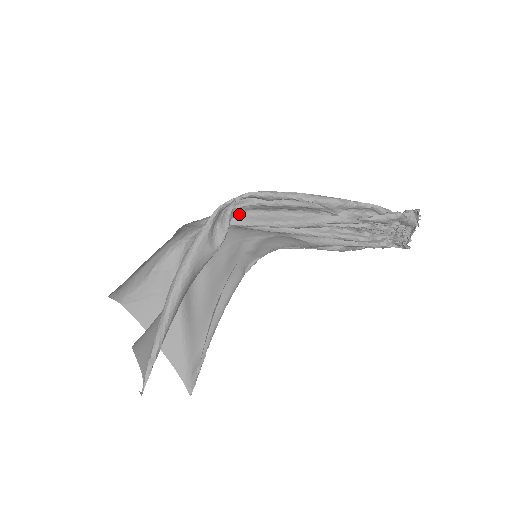
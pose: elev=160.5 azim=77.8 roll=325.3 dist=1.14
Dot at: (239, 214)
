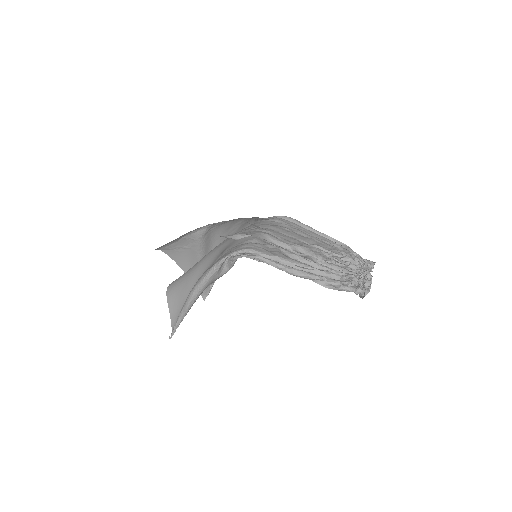
Dot at: (247, 235)
